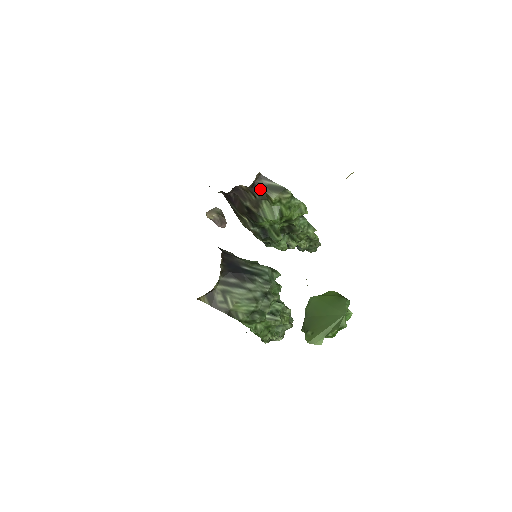
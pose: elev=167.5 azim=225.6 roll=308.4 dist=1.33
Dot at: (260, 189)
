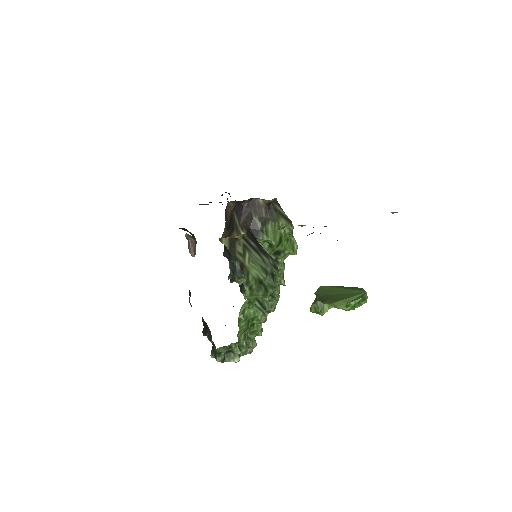
Dot at: (273, 210)
